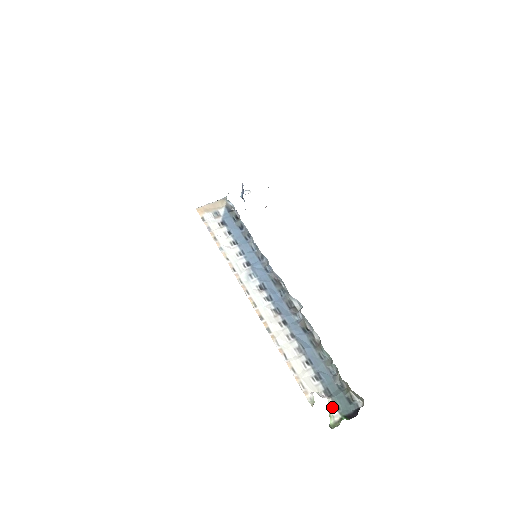
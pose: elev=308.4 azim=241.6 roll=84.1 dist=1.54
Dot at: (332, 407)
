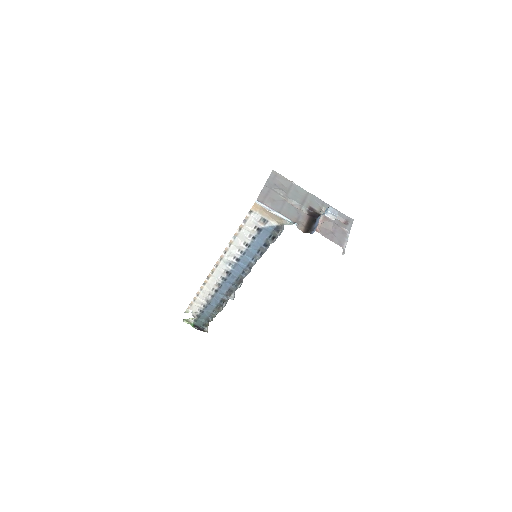
Dot at: (194, 319)
